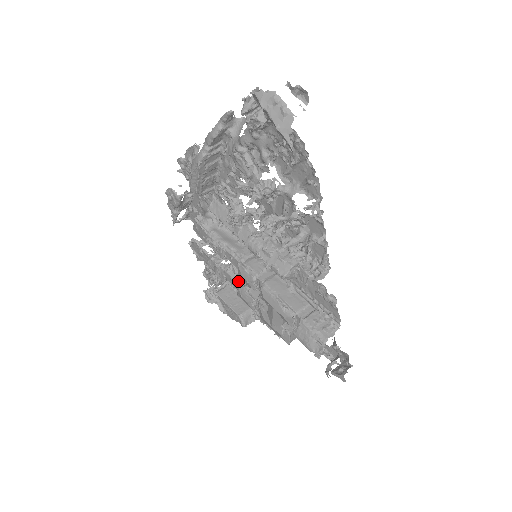
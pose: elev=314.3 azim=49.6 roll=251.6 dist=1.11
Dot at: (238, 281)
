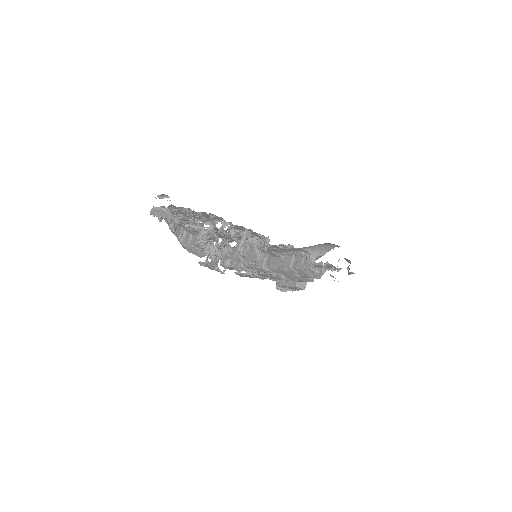
Dot at: (268, 273)
